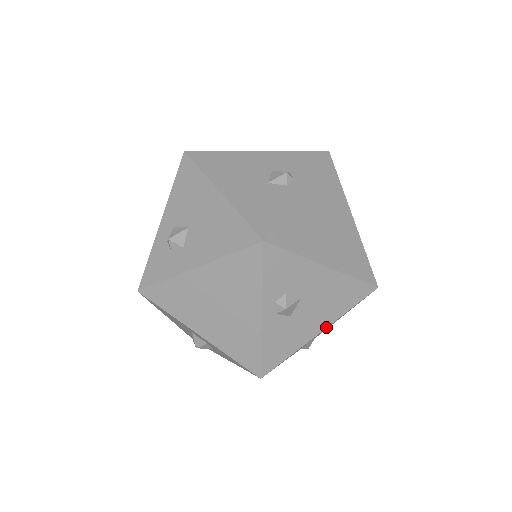
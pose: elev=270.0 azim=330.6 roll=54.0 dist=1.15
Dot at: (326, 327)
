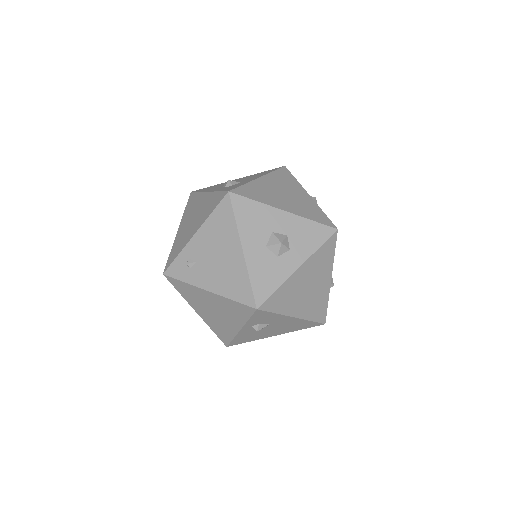
Dot at: occluded
